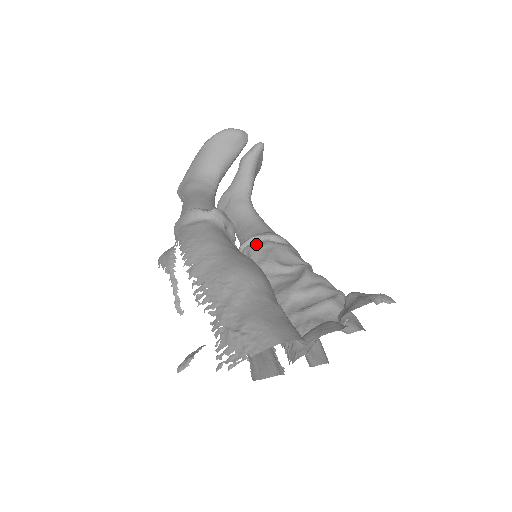
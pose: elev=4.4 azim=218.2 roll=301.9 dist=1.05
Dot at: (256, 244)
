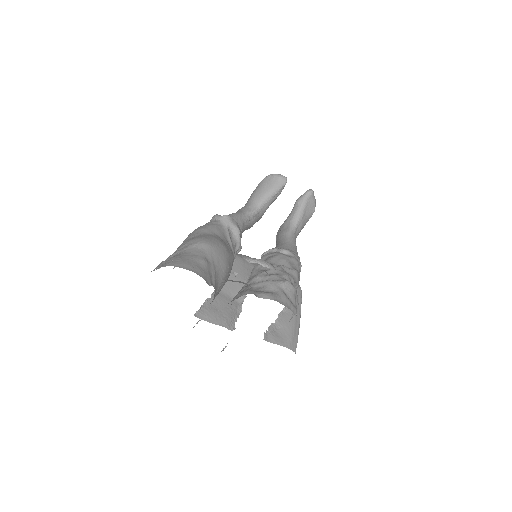
Dot at: (269, 253)
